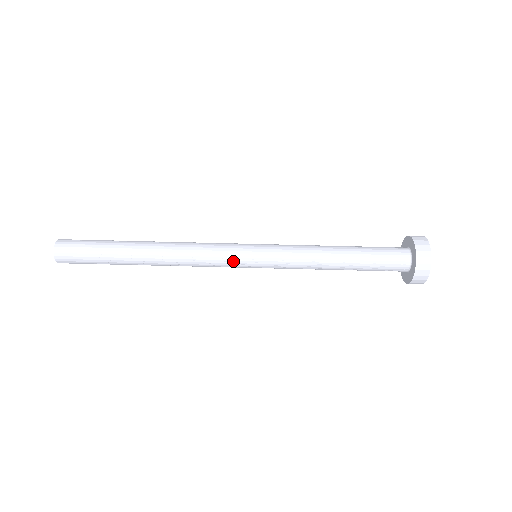
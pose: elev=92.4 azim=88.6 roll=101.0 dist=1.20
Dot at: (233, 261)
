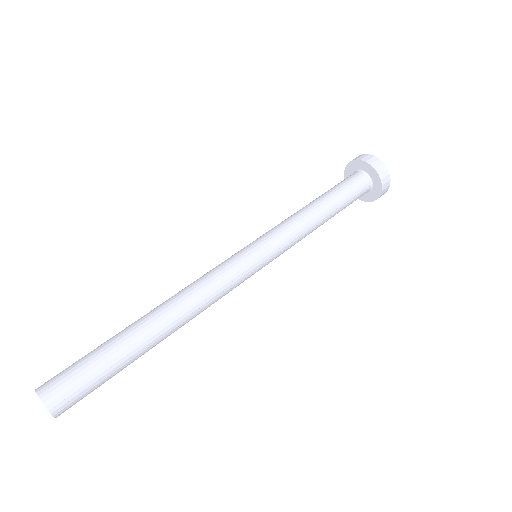
Dot at: (246, 275)
